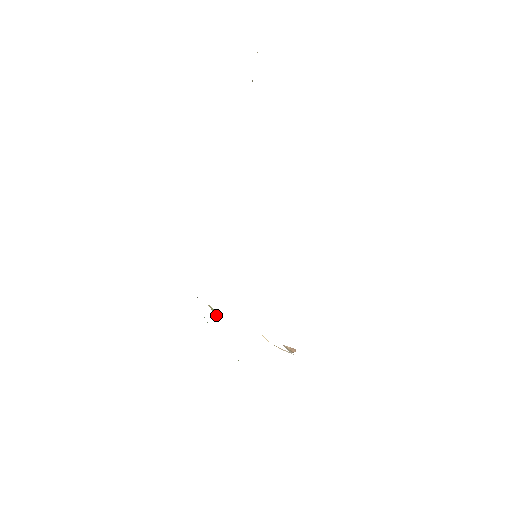
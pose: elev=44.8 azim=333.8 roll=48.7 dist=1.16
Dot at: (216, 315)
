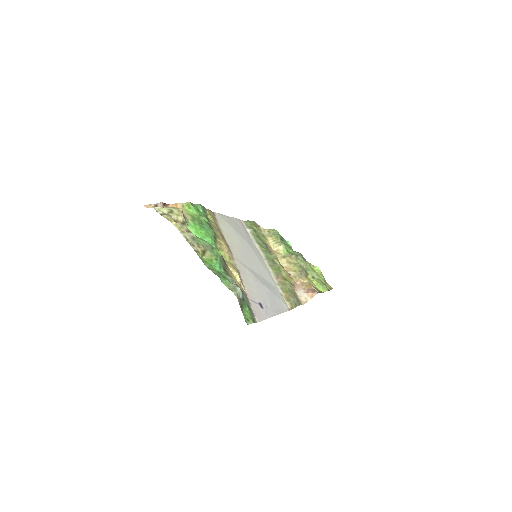
Dot at: (285, 251)
